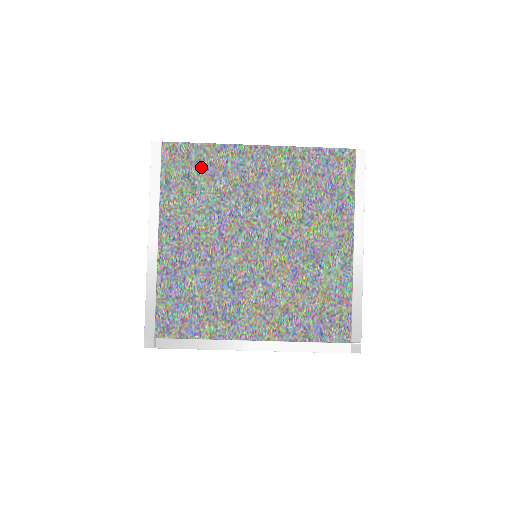
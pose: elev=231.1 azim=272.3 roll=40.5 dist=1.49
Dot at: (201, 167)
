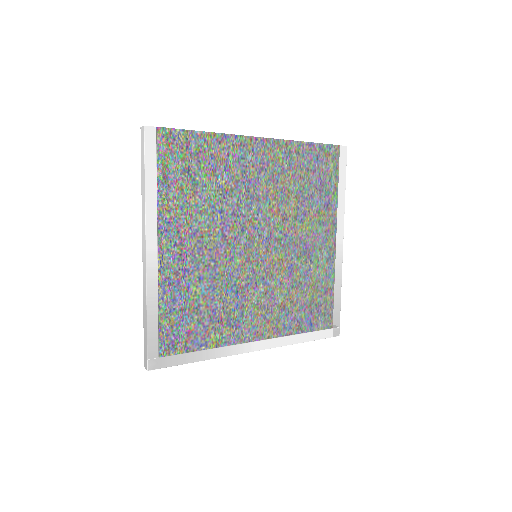
Dot at: (202, 160)
